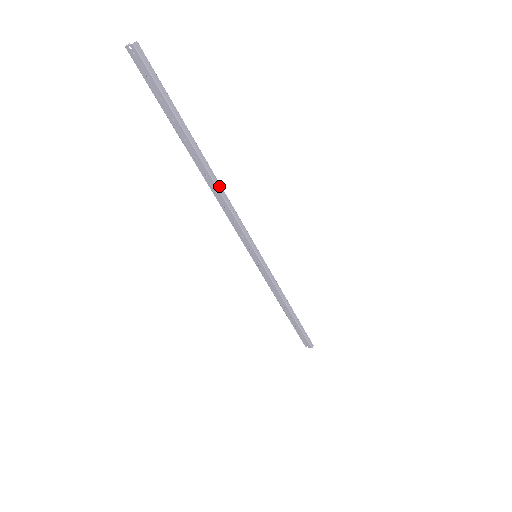
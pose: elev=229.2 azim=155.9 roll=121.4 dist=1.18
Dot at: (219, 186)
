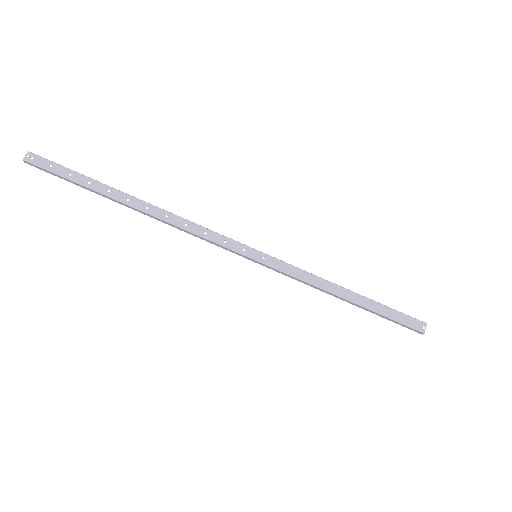
Dot at: (165, 211)
